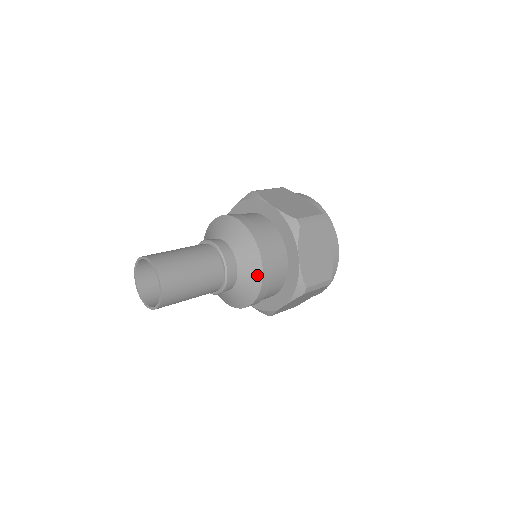
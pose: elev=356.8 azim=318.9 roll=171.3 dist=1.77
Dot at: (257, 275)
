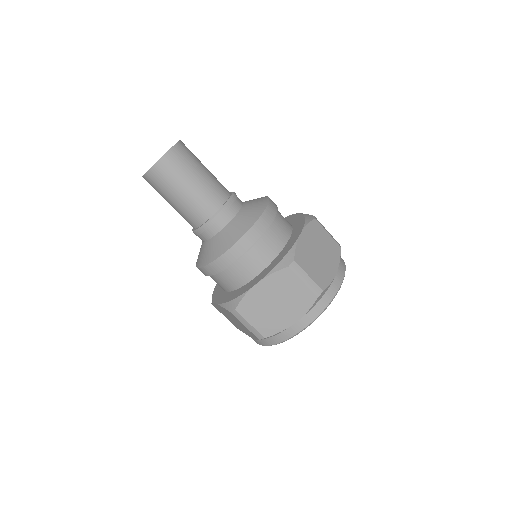
Dot at: (254, 217)
